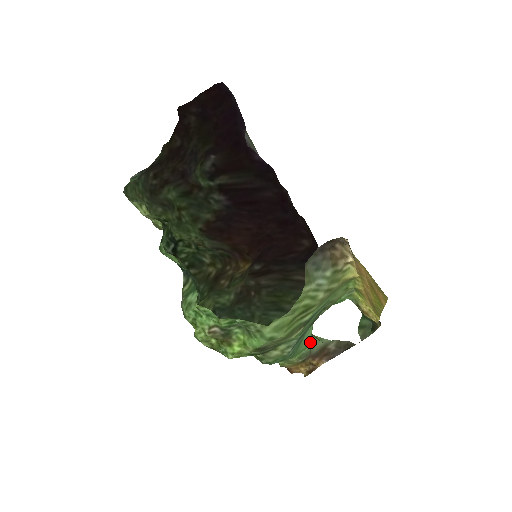
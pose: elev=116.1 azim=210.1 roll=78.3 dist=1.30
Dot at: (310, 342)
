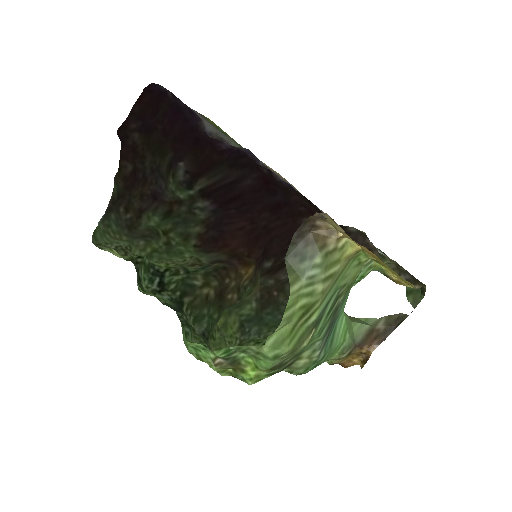
Dot at: (350, 330)
